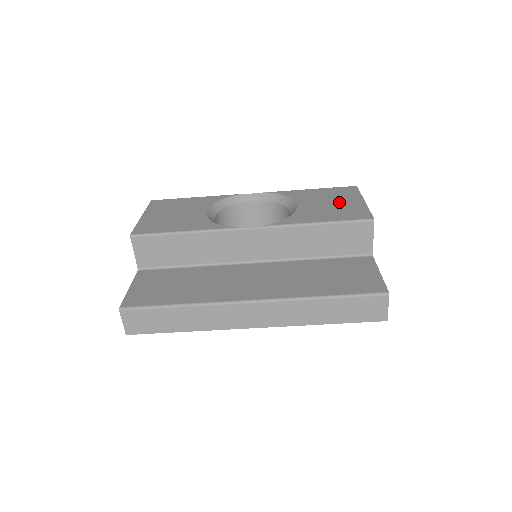
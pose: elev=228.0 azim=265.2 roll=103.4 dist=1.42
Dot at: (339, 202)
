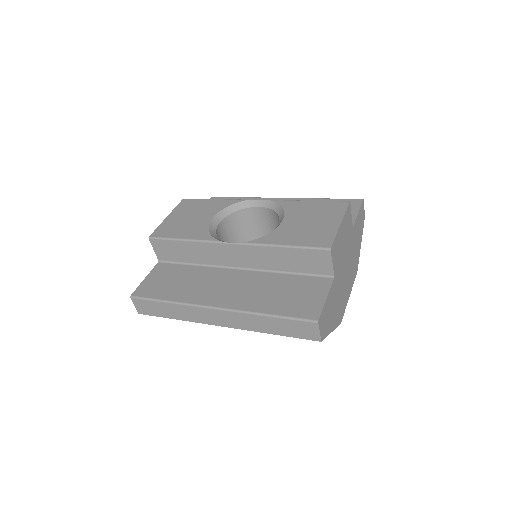
Dot at: (318, 222)
